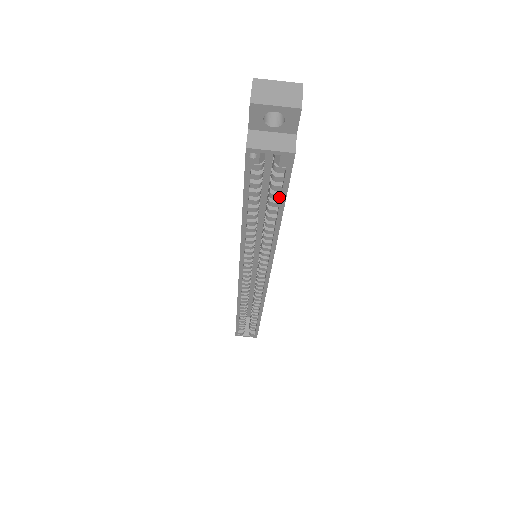
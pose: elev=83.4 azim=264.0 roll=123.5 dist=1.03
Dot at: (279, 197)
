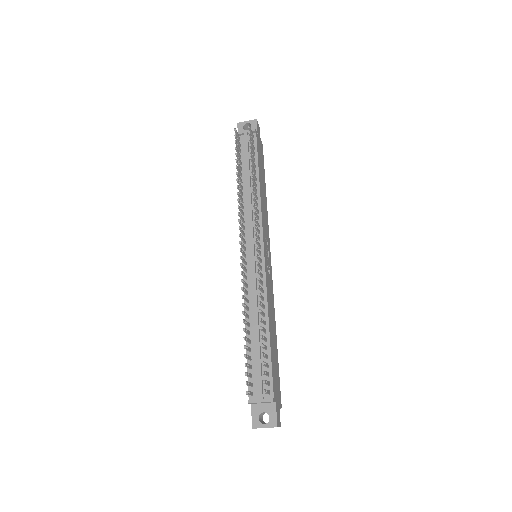
Dot at: occluded
